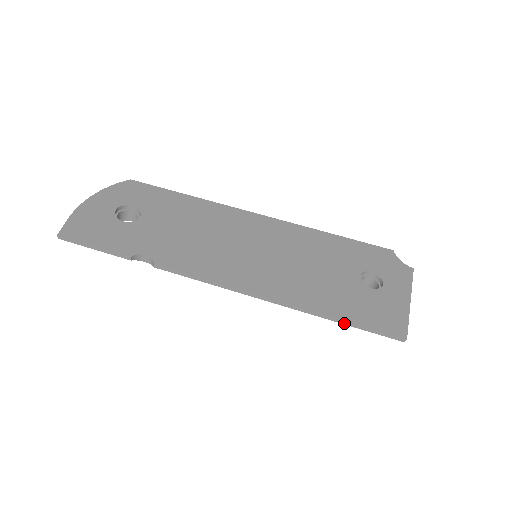
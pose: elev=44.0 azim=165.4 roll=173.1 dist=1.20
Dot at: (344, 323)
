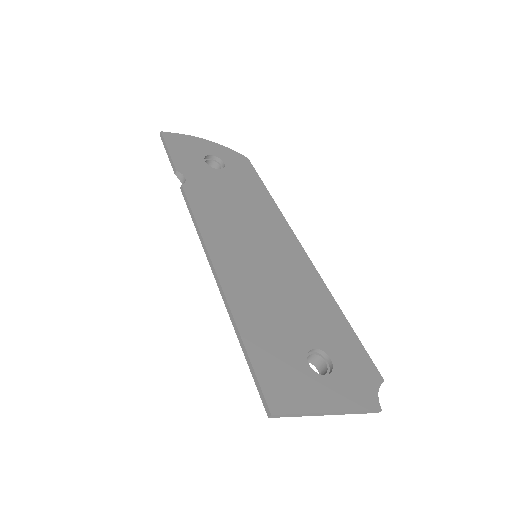
Dot at: (241, 343)
